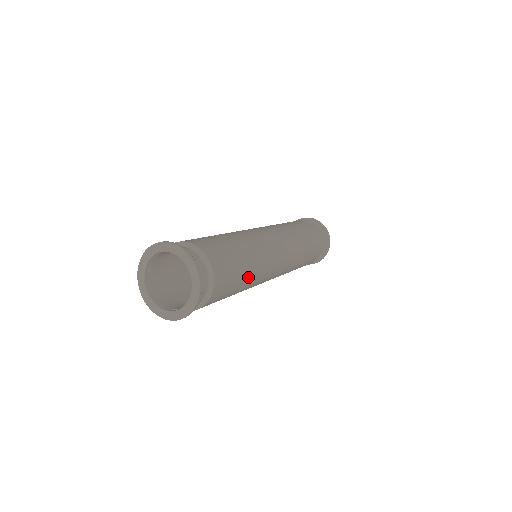
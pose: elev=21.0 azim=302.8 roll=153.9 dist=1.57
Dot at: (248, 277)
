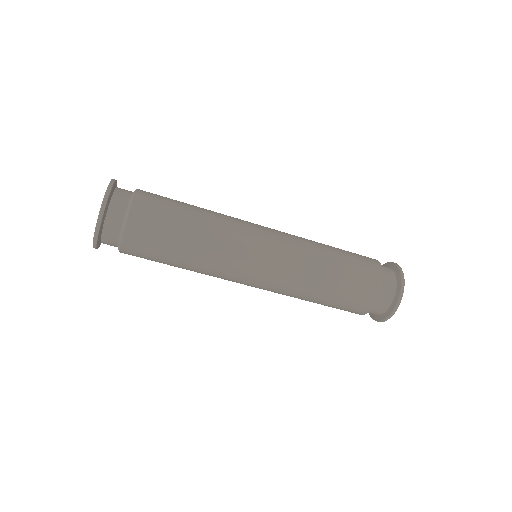
Dot at: (184, 266)
